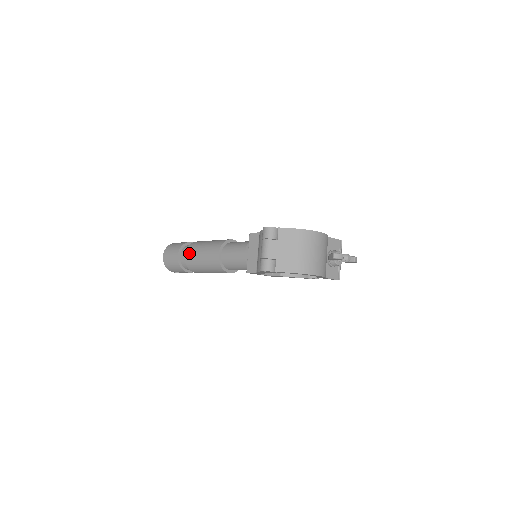
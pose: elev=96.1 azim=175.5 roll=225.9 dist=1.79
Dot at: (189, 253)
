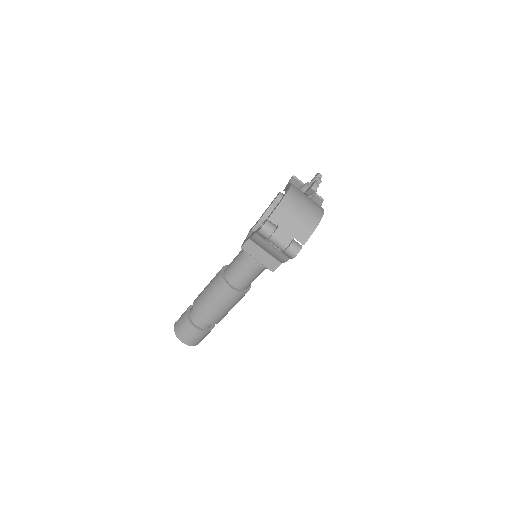
Dot at: (204, 316)
